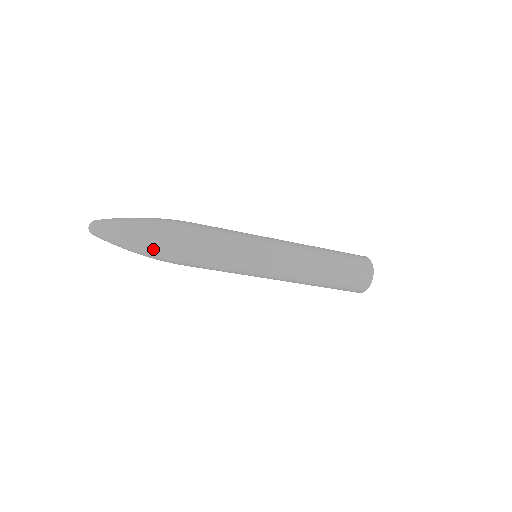
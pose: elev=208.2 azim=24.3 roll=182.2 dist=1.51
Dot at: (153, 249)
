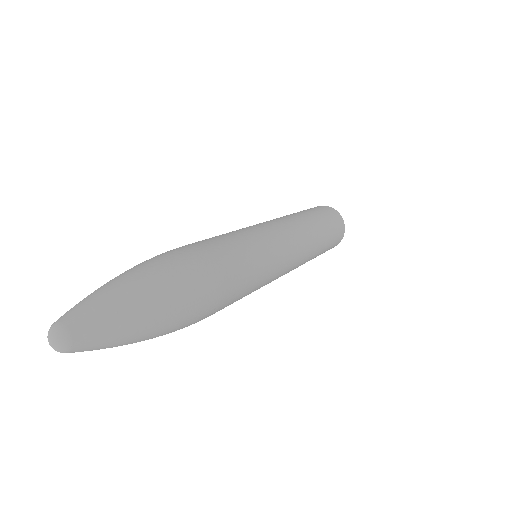
Dot at: (174, 283)
